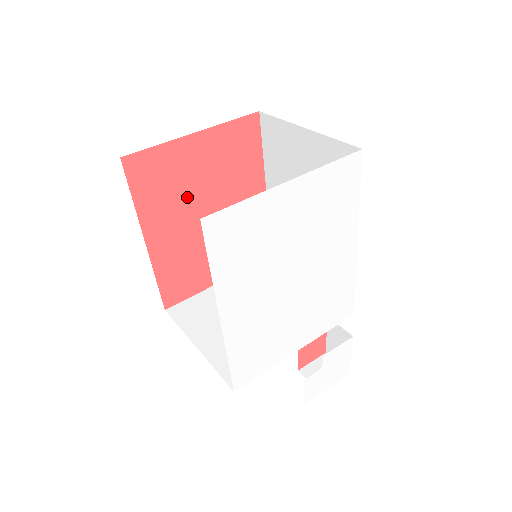
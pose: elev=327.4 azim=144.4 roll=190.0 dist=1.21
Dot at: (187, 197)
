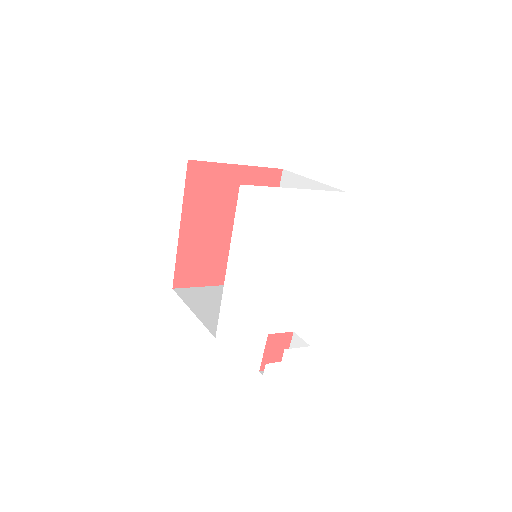
Dot at: (218, 207)
